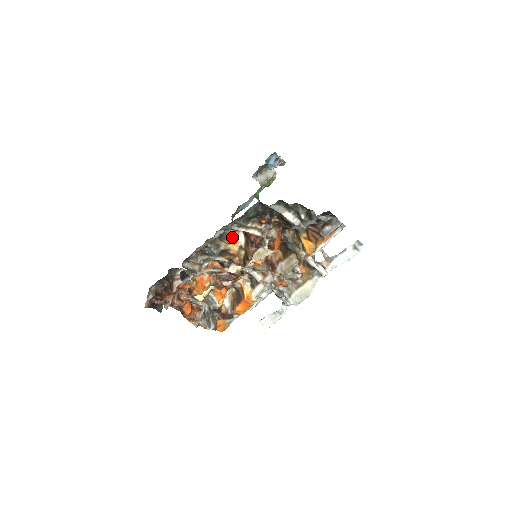
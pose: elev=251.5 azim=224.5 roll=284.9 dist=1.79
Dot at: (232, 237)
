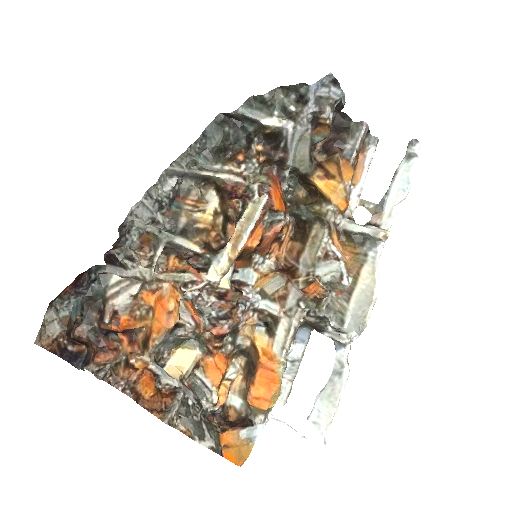
Dot at: (195, 194)
